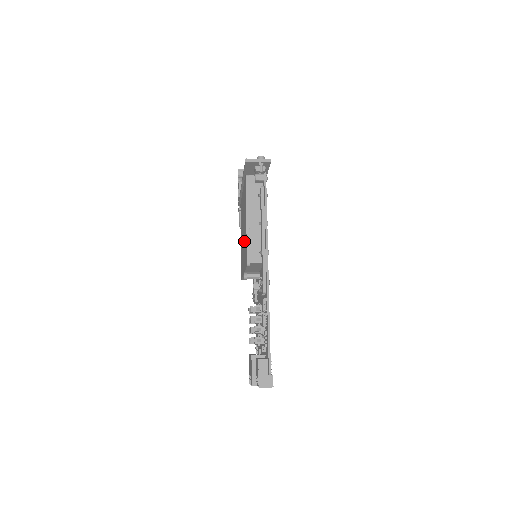
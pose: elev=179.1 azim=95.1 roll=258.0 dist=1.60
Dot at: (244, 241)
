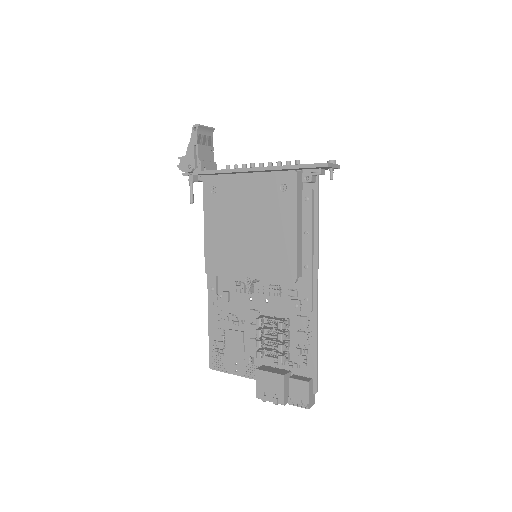
Dot at: (264, 244)
